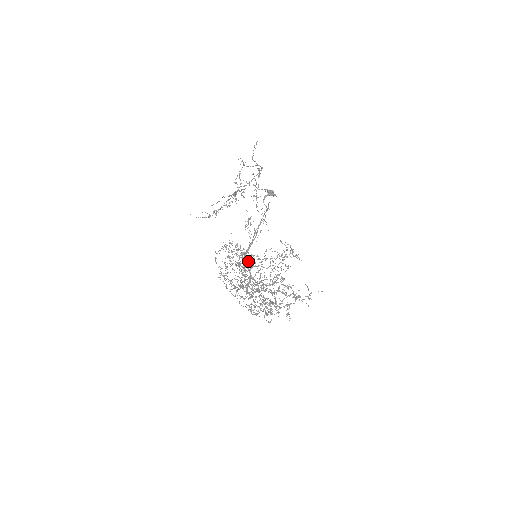
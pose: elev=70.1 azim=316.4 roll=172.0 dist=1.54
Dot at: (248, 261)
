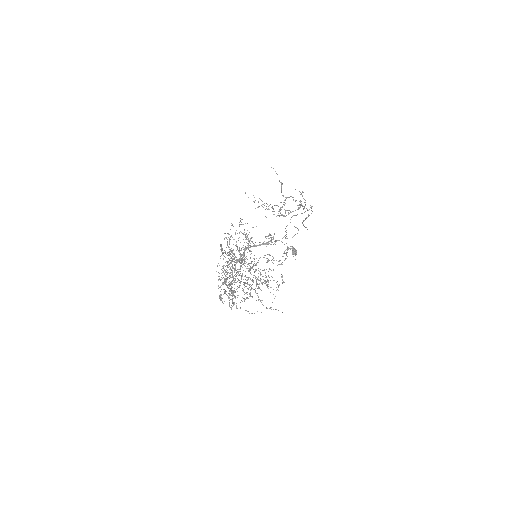
Dot at: occluded
